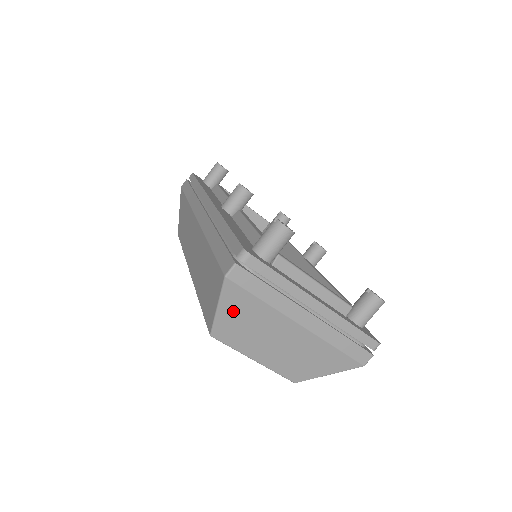
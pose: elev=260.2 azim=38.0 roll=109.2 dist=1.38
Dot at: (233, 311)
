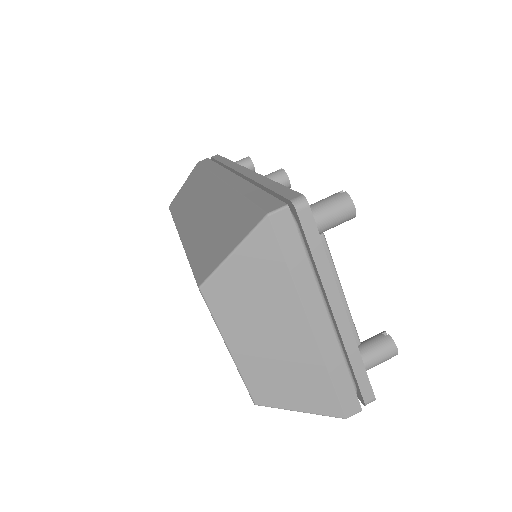
Dot at: (247, 267)
